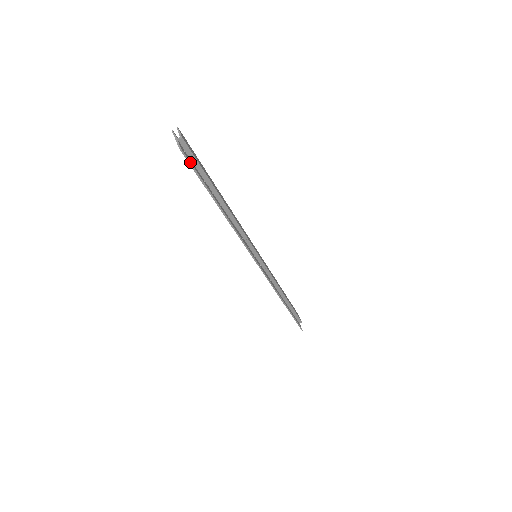
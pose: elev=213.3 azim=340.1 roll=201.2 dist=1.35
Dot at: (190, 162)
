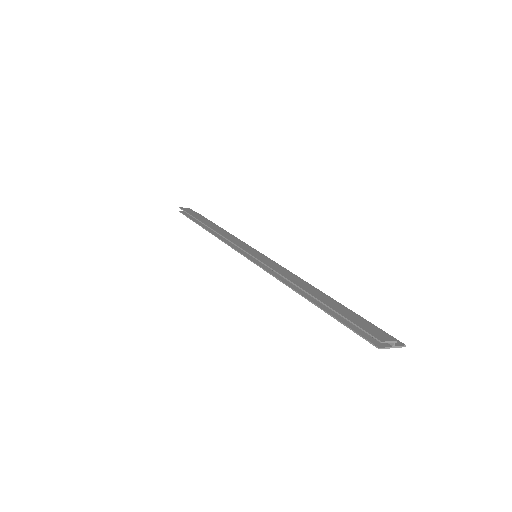
Dot at: (390, 335)
